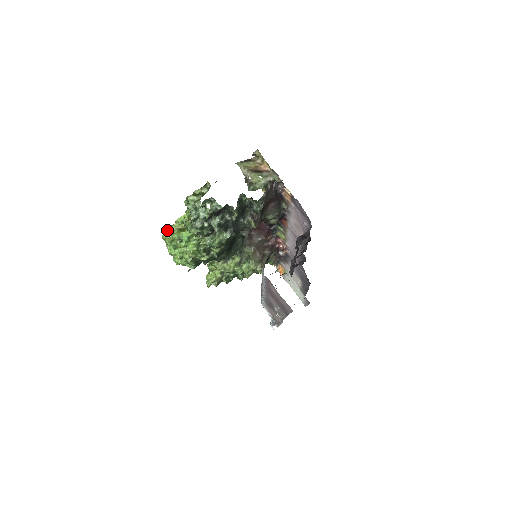
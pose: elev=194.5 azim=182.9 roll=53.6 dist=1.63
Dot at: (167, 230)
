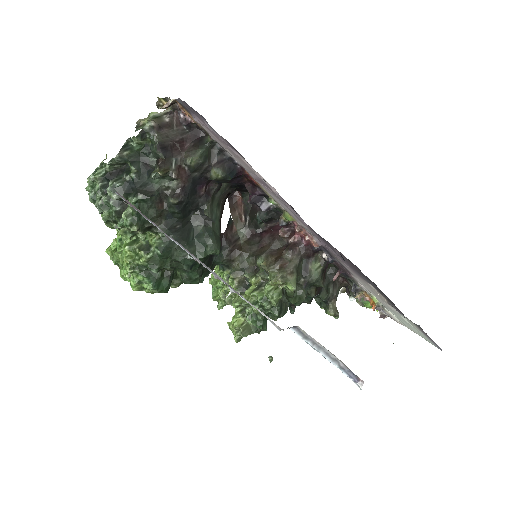
Dot at: occluded
